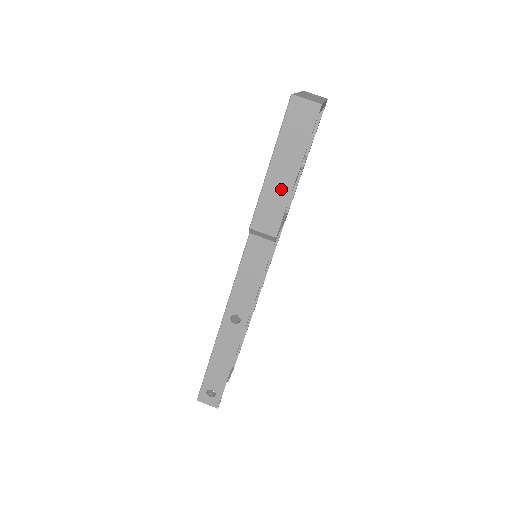
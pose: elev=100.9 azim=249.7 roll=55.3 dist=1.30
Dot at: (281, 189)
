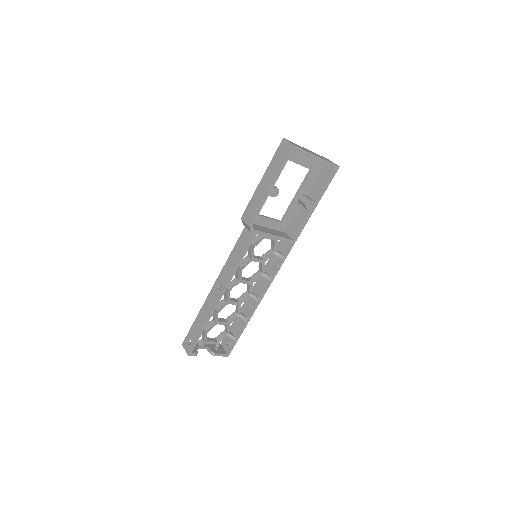
Dot at: (261, 195)
